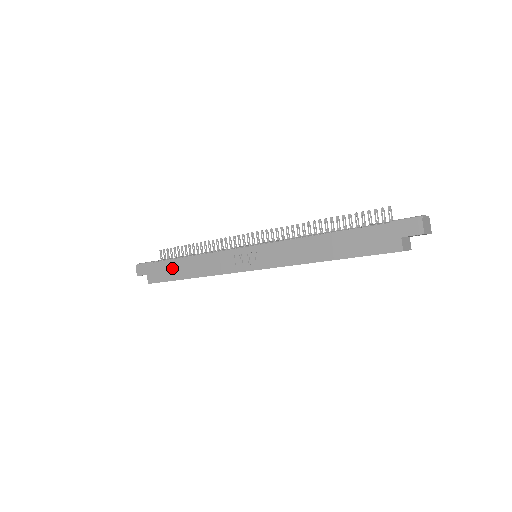
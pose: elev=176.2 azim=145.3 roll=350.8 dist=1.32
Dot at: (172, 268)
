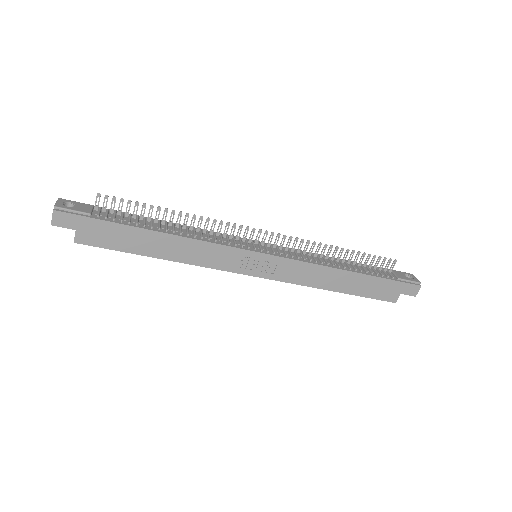
Dot at: (134, 238)
